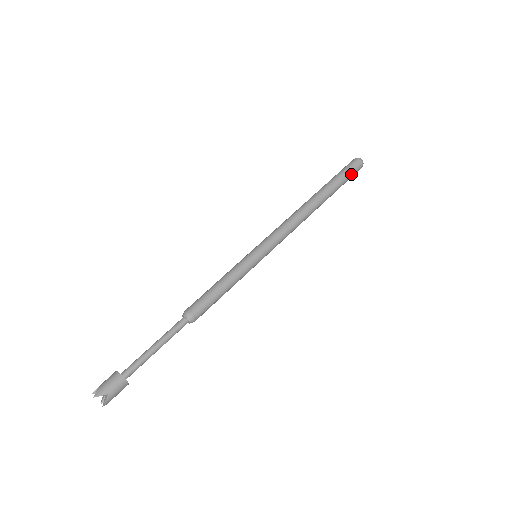
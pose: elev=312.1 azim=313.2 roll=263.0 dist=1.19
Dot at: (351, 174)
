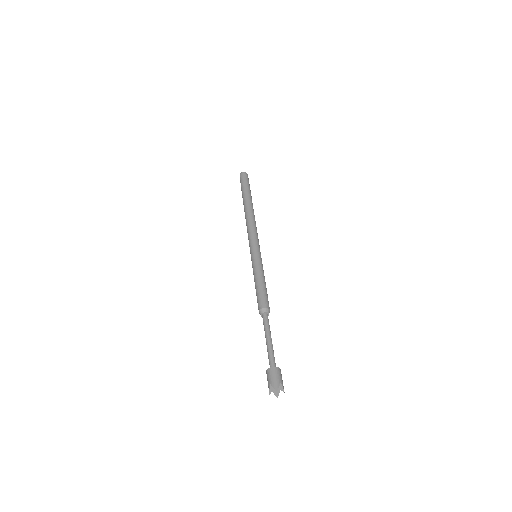
Dot at: occluded
